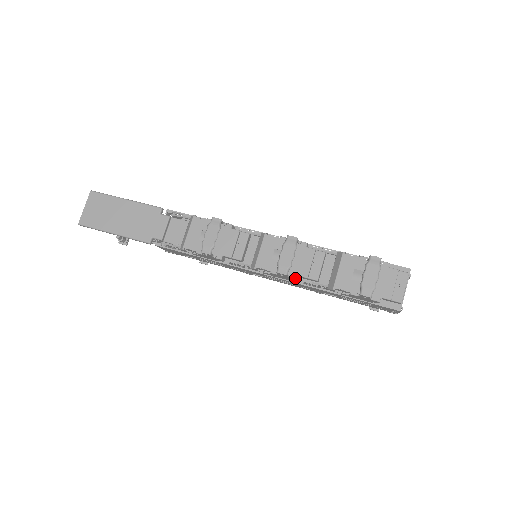
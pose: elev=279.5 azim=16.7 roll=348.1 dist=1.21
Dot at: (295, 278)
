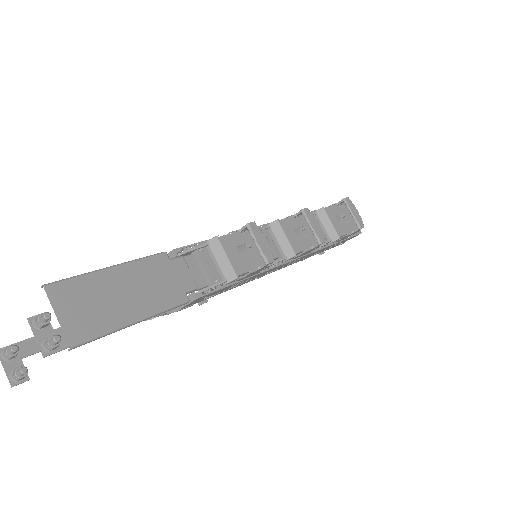
Dot at: occluded
